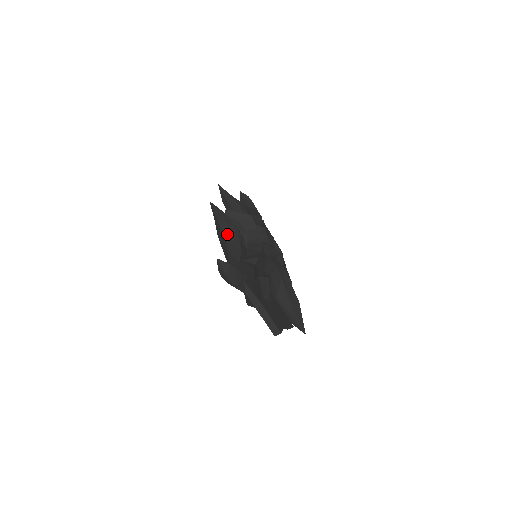
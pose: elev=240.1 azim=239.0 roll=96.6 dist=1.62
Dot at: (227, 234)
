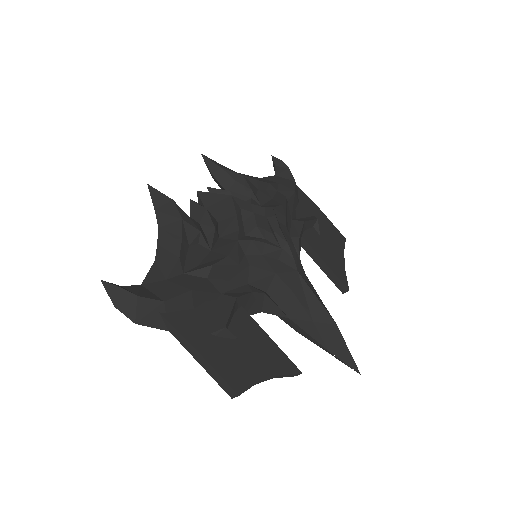
Dot at: (164, 232)
